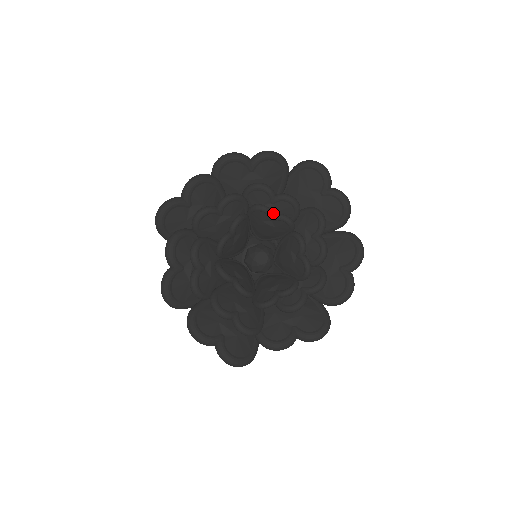
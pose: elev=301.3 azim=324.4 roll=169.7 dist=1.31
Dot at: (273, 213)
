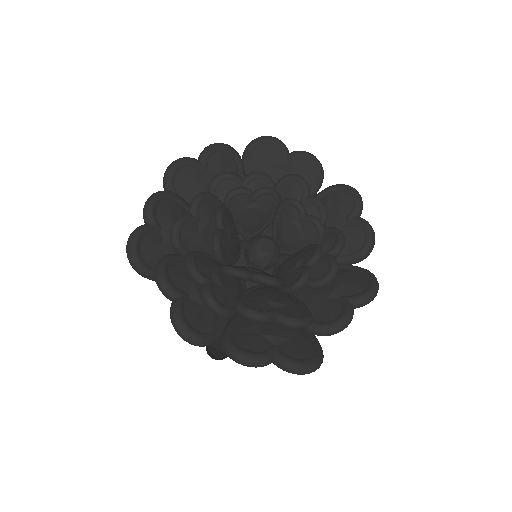
Dot at: (251, 191)
